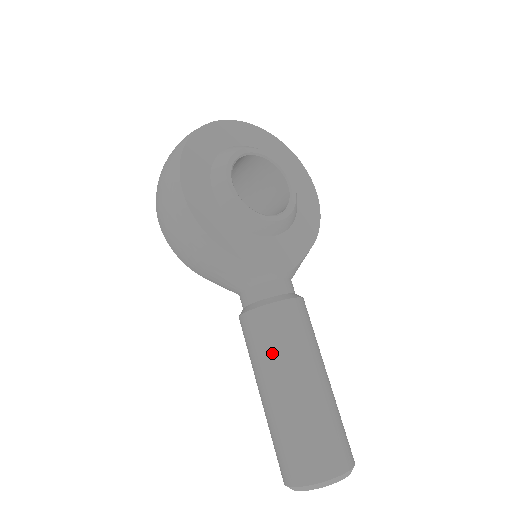
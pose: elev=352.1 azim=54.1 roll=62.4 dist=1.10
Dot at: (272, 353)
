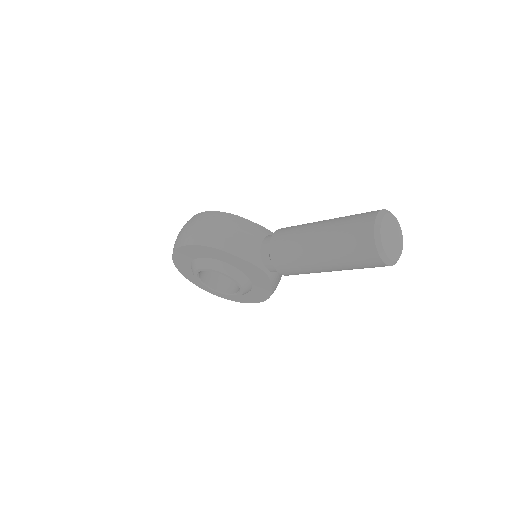
Dot at: (303, 225)
